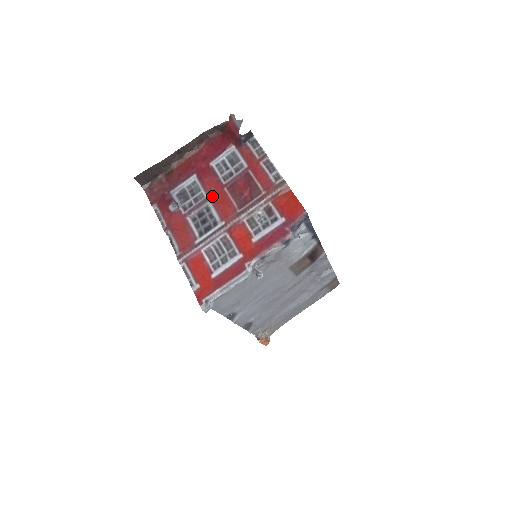
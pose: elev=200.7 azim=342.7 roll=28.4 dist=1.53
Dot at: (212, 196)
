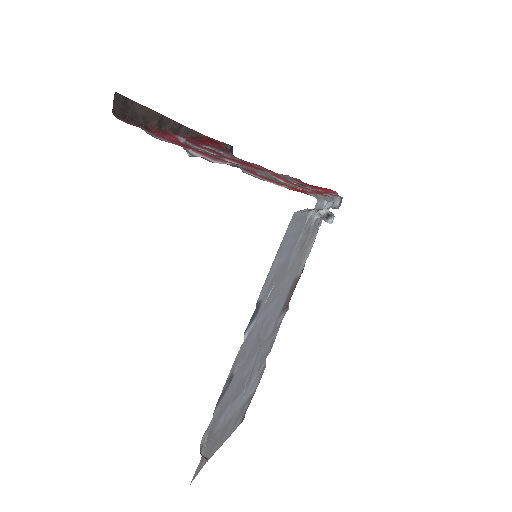
Dot at: occluded
